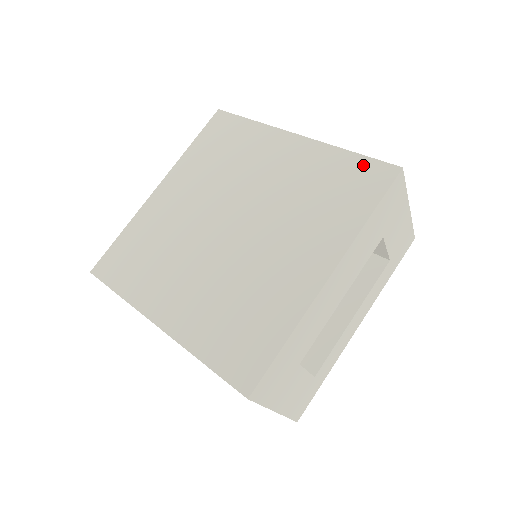
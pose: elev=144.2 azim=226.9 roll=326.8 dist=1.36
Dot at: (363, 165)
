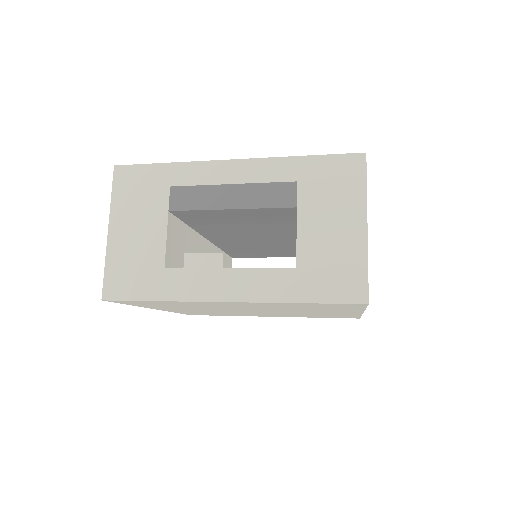
Dot at: occluded
